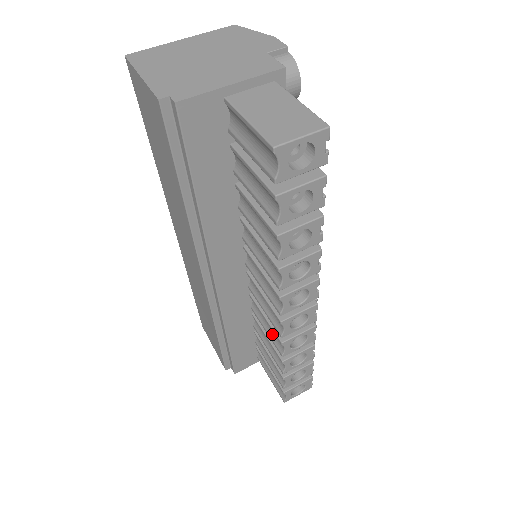
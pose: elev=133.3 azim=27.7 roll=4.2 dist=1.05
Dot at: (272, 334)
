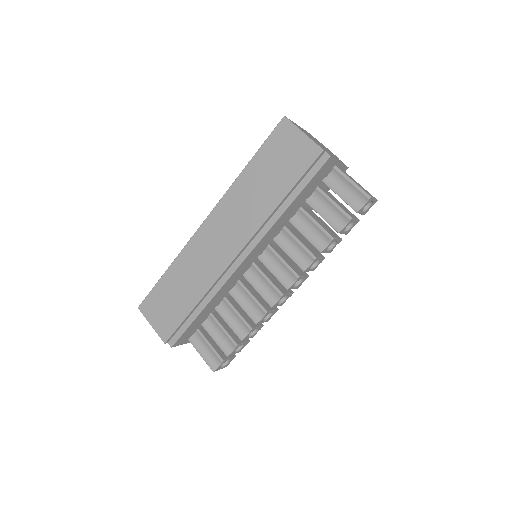
Dot at: (250, 309)
